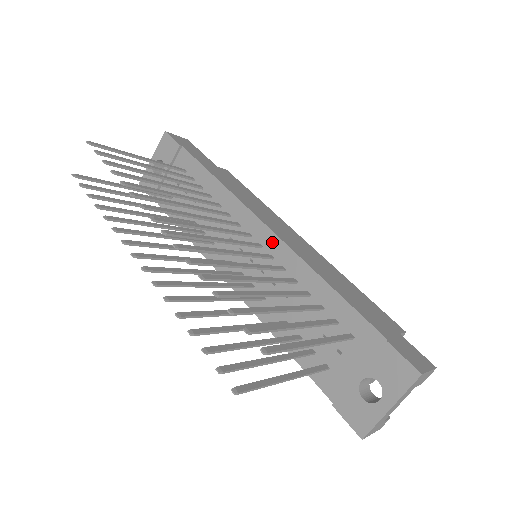
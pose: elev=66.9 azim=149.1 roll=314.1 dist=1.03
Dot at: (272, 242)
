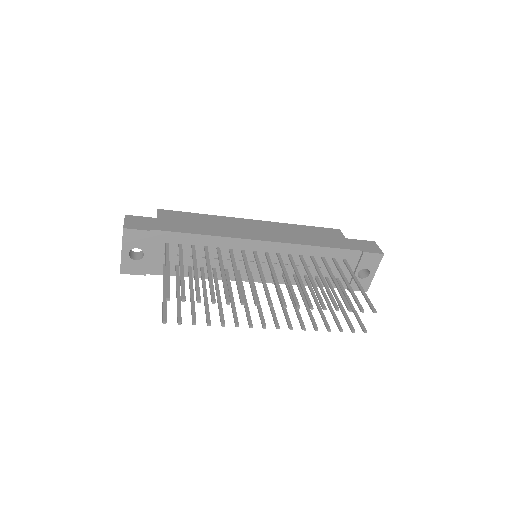
Dot at: (274, 247)
